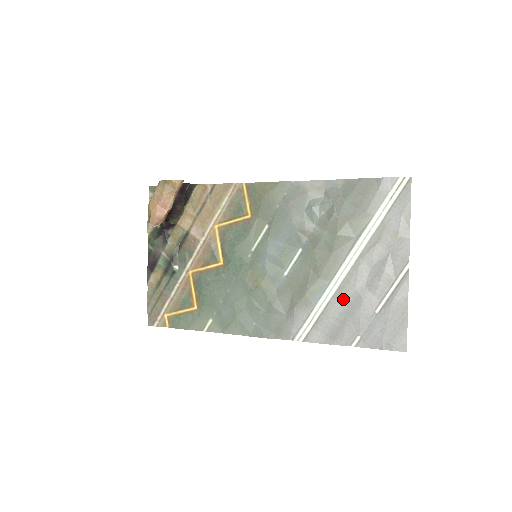
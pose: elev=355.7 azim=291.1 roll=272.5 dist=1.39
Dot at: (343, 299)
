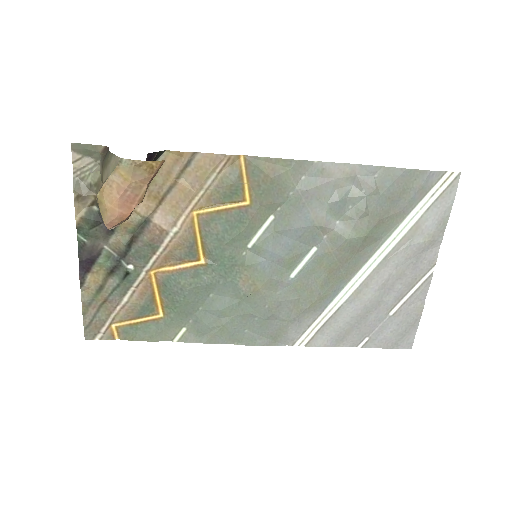
Dot at: (358, 303)
